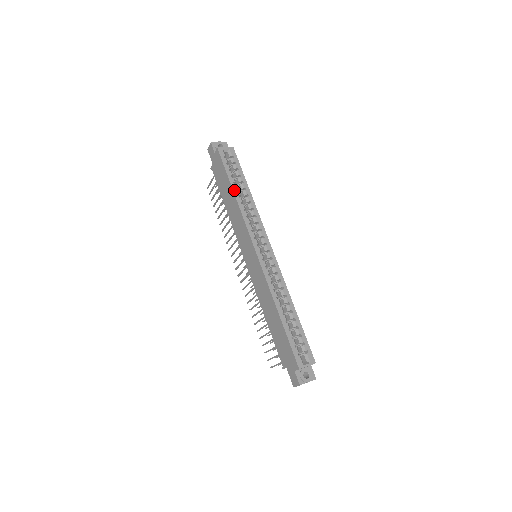
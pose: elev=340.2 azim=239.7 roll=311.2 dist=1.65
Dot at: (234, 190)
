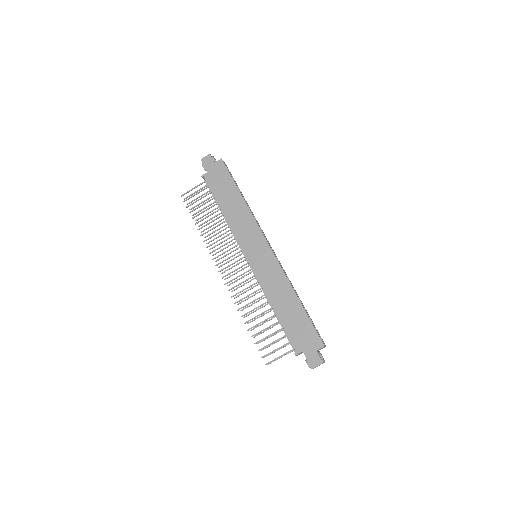
Dot at: occluded
